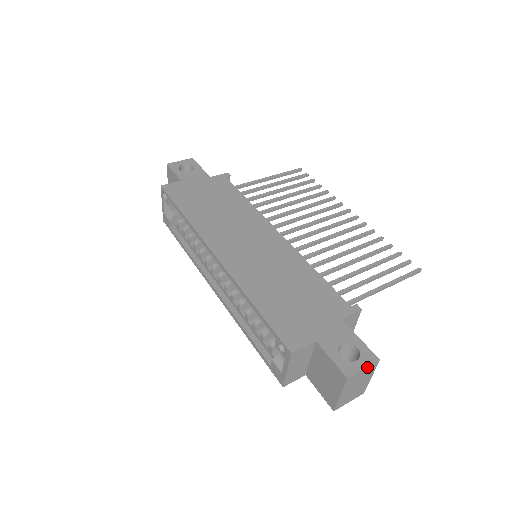
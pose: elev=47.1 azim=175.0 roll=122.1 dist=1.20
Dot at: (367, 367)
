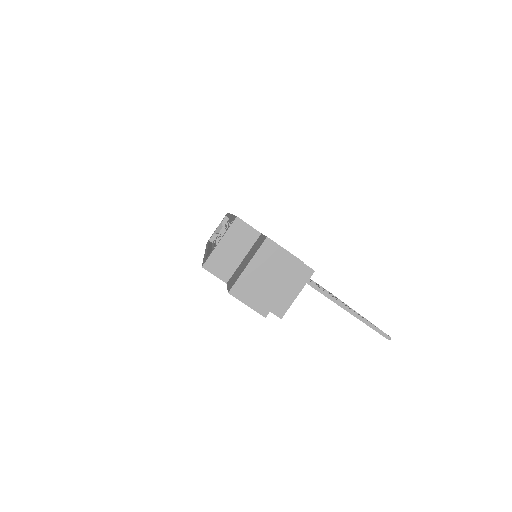
Dot at: (289, 253)
